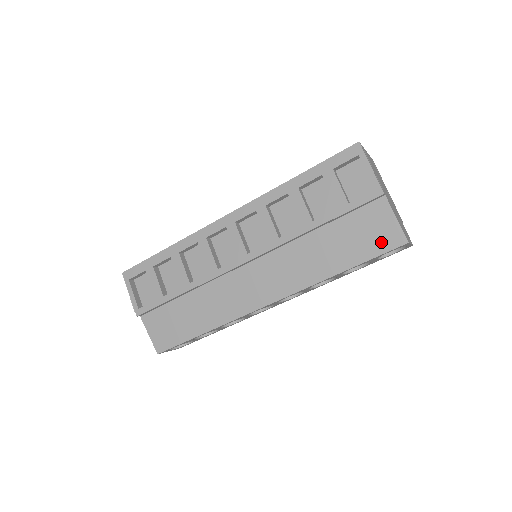
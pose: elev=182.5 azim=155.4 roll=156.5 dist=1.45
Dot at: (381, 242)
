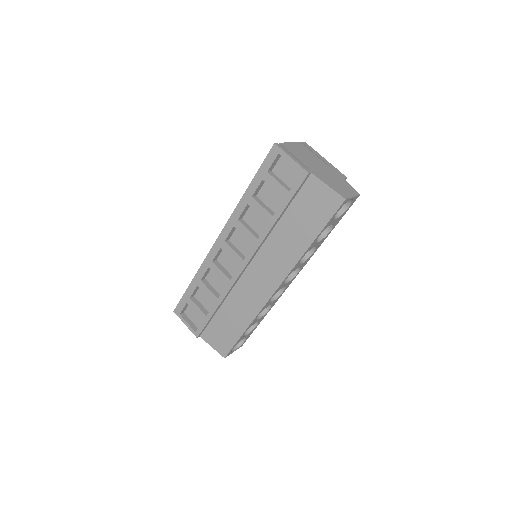
Dot at: (327, 208)
